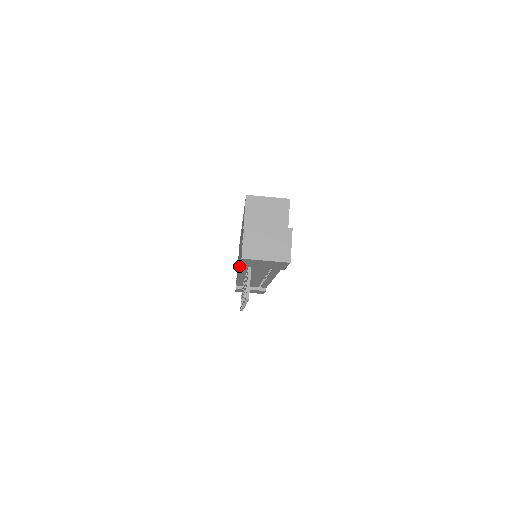
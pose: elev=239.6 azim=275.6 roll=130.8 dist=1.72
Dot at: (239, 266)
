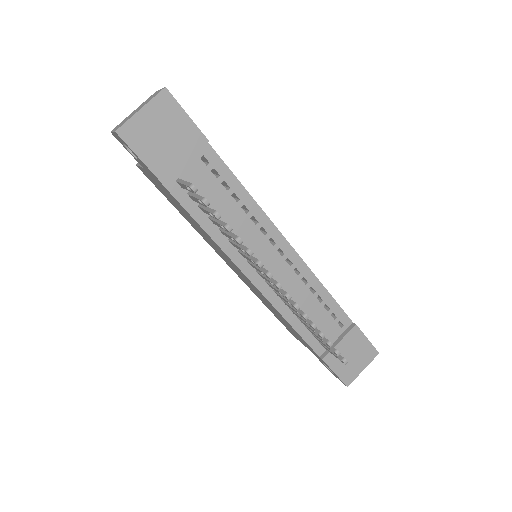
Dot at: (192, 218)
